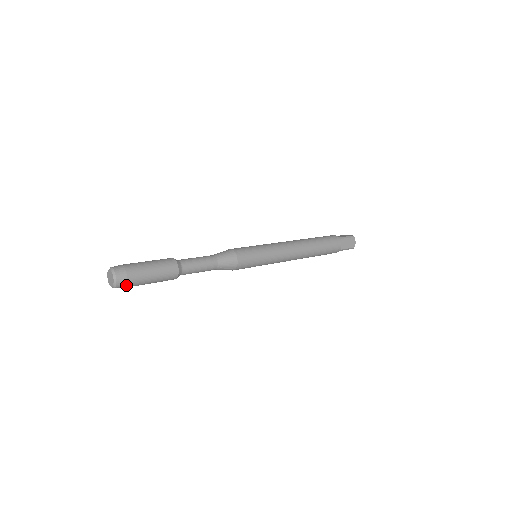
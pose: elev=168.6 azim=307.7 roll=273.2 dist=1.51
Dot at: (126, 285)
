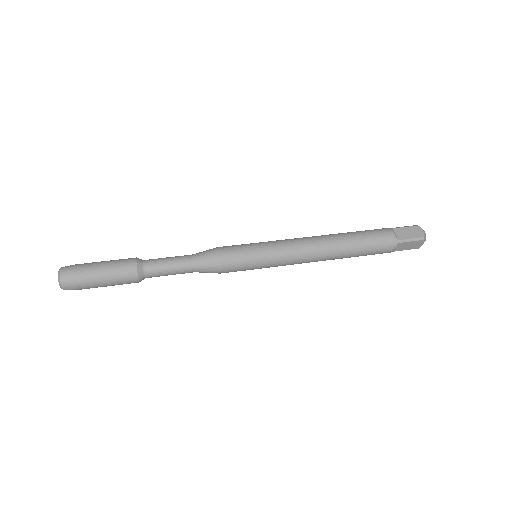
Dot at: (76, 289)
